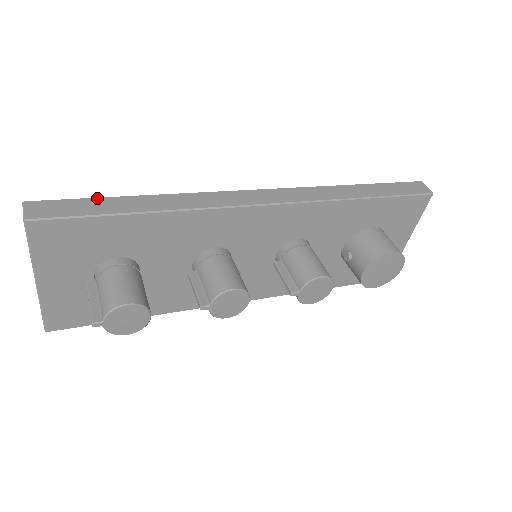
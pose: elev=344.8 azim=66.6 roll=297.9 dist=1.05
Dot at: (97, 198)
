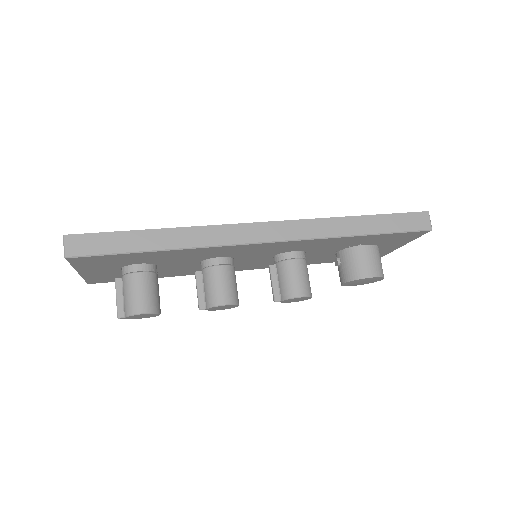
Dot at: (122, 232)
